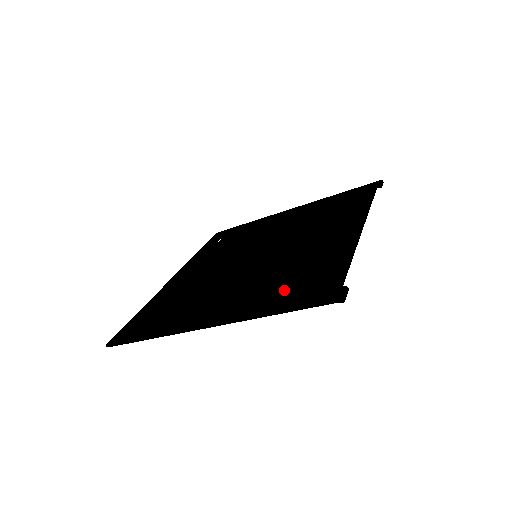
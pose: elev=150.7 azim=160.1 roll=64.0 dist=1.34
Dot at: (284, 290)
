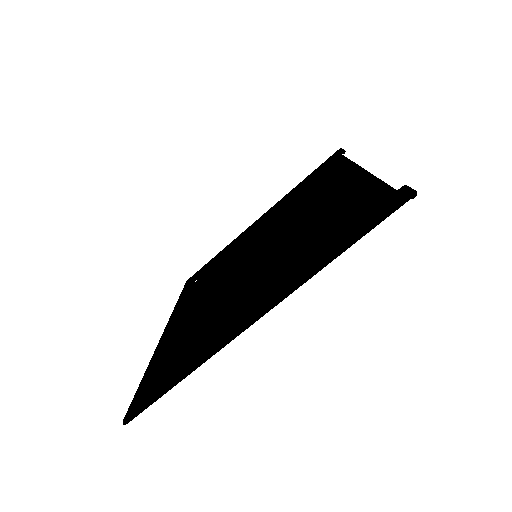
Dot at: (328, 237)
